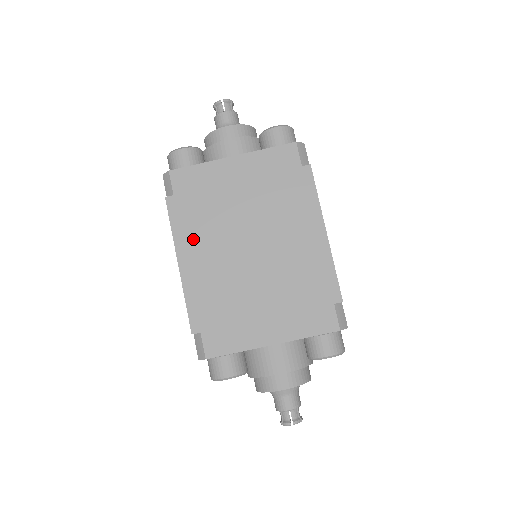
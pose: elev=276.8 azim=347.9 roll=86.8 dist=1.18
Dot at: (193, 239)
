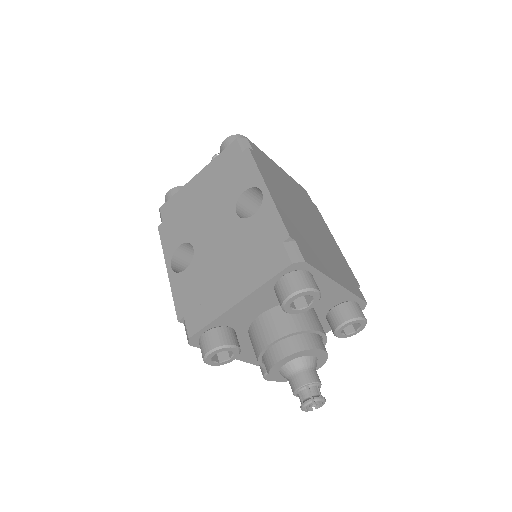
Dot at: (272, 183)
